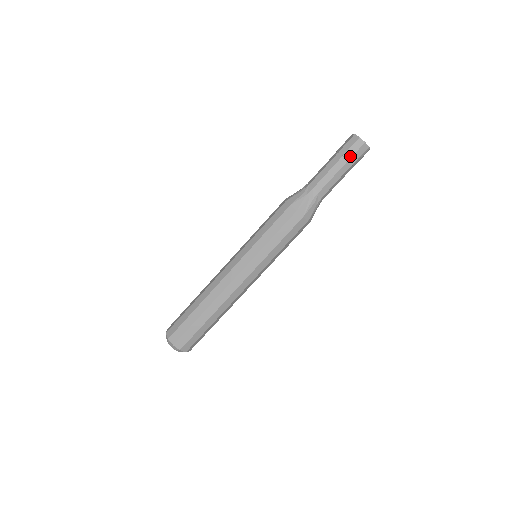
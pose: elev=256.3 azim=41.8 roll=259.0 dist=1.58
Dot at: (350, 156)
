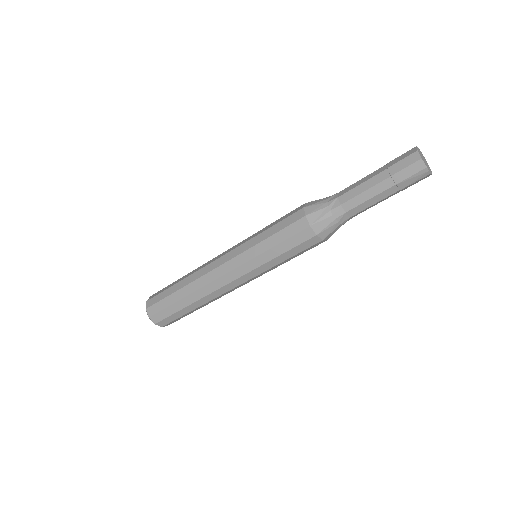
Dot at: (395, 171)
